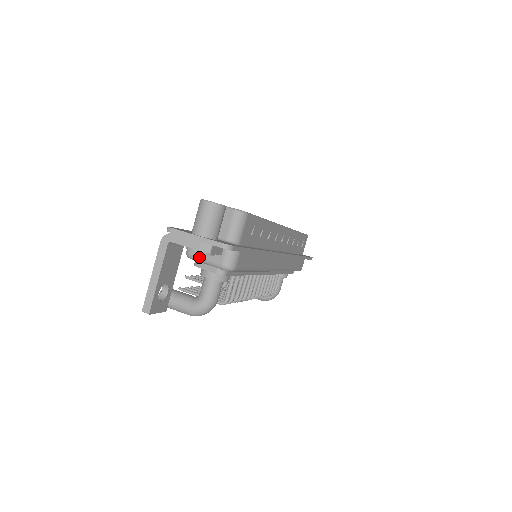
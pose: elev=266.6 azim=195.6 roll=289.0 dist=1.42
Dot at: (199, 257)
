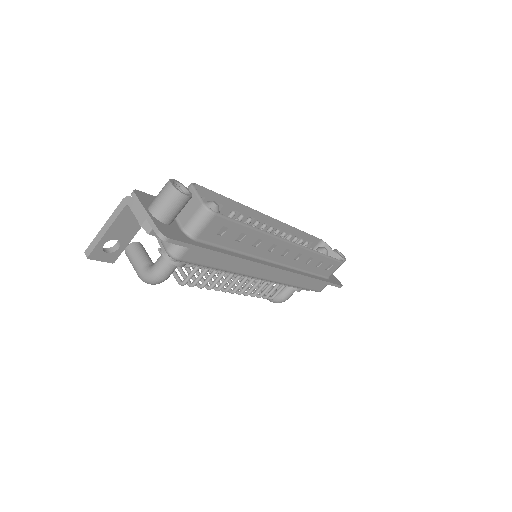
Dot at: occluded
